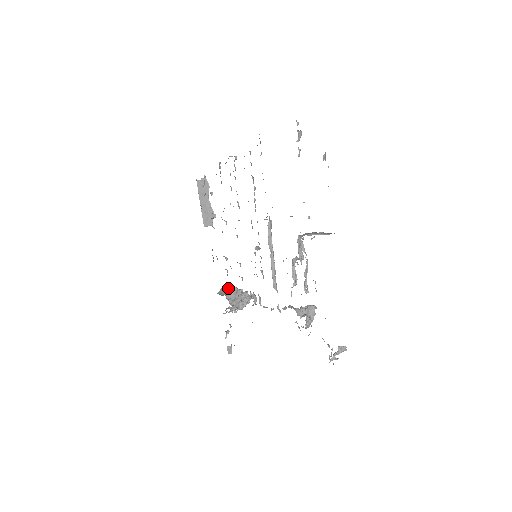
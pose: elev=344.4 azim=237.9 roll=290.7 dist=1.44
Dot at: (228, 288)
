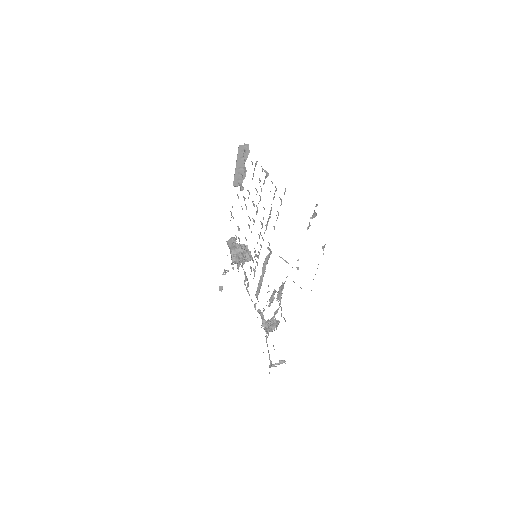
Dot at: occluded
